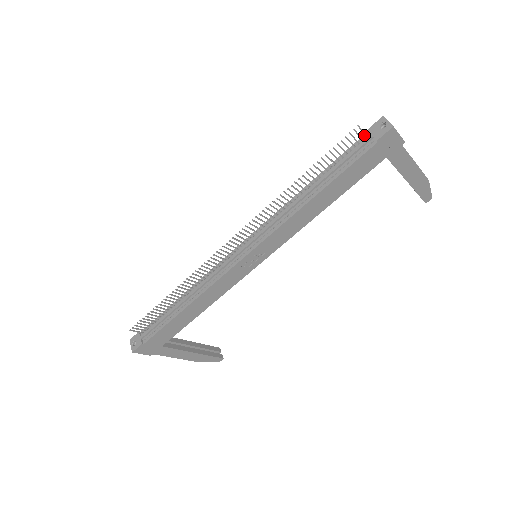
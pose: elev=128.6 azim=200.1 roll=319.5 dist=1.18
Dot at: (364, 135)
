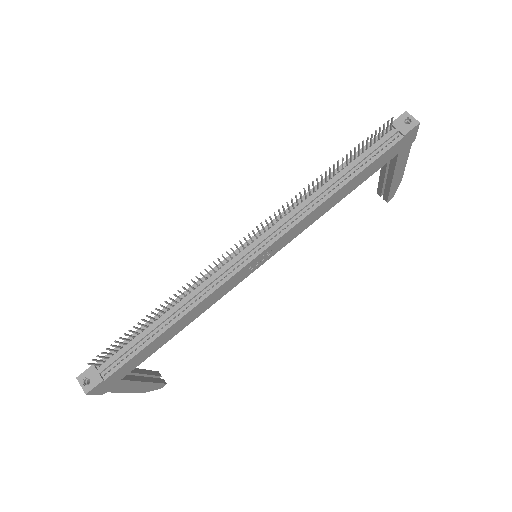
Dot at: occluded
